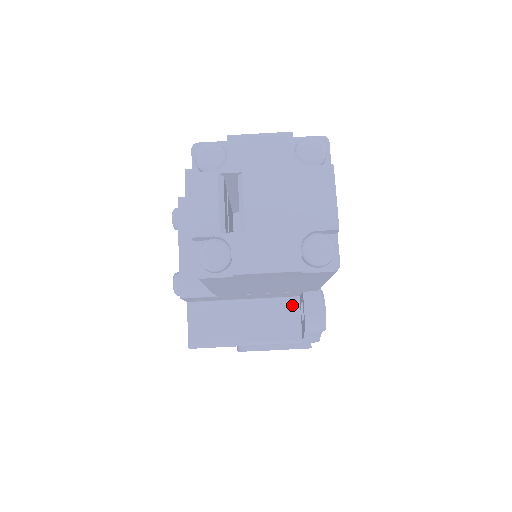
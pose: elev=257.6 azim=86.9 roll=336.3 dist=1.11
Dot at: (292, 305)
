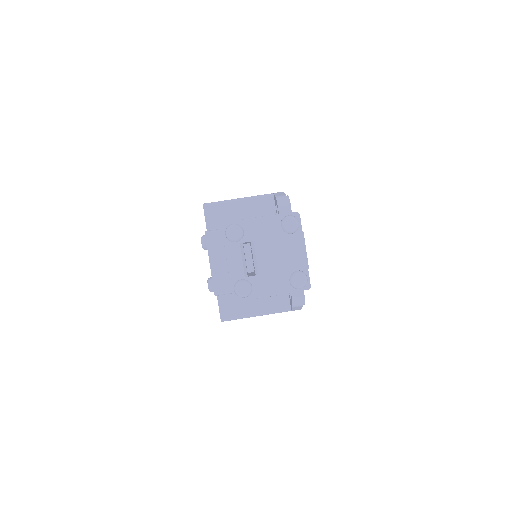
Dot at: occluded
